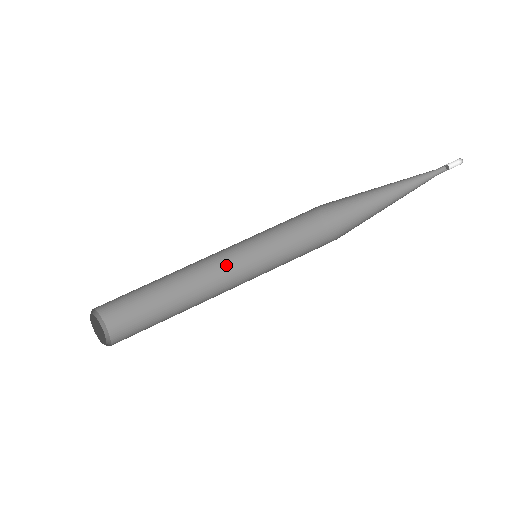
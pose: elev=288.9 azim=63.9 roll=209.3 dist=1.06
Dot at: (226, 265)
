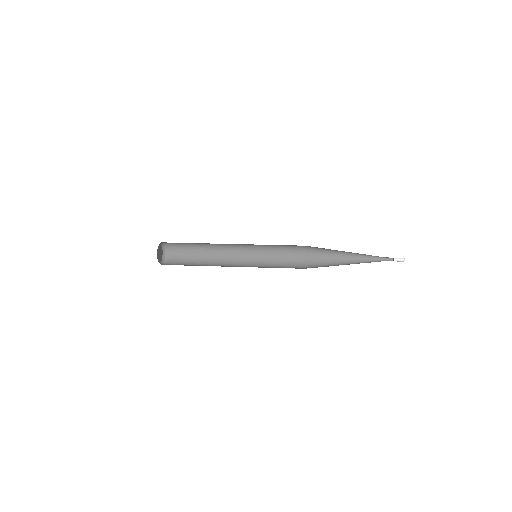
Dot at: (240, 262)
